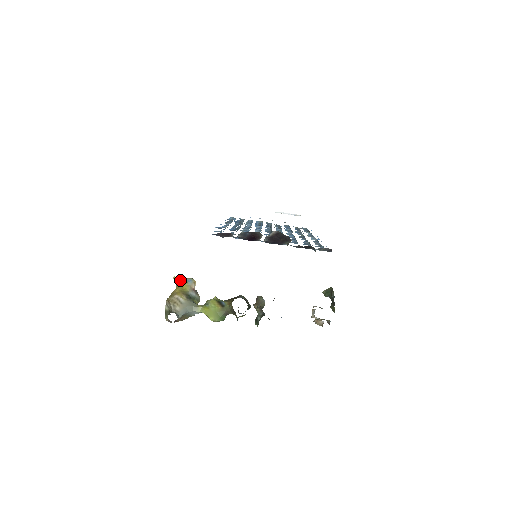
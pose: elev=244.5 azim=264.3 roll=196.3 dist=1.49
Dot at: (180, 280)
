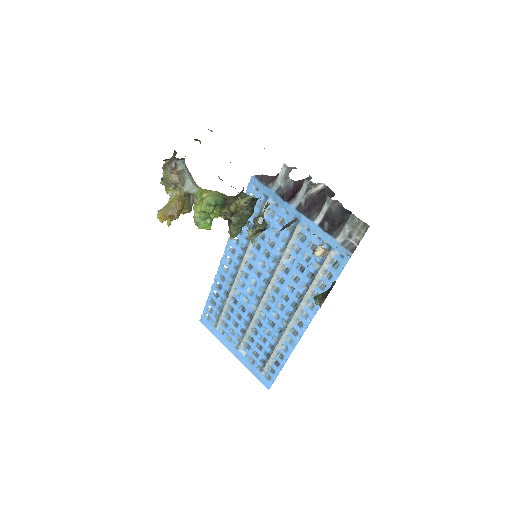
Dot at: occluded
